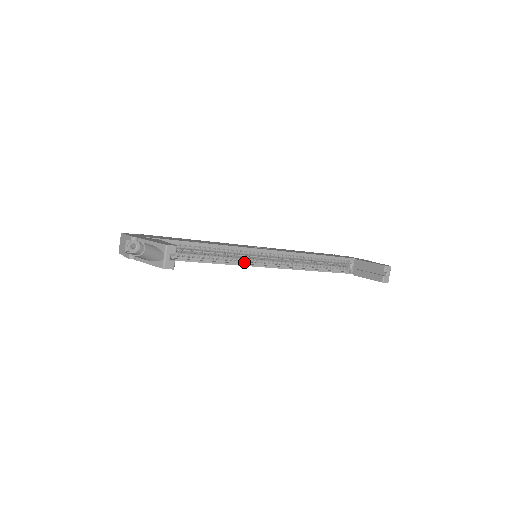
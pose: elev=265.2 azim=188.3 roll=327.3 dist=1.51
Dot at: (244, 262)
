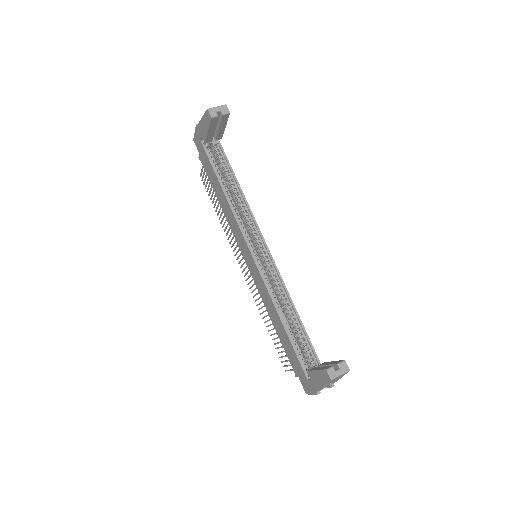
Dot at: occluded
